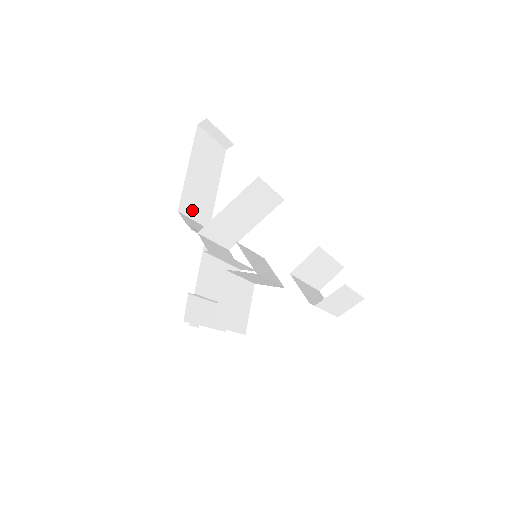
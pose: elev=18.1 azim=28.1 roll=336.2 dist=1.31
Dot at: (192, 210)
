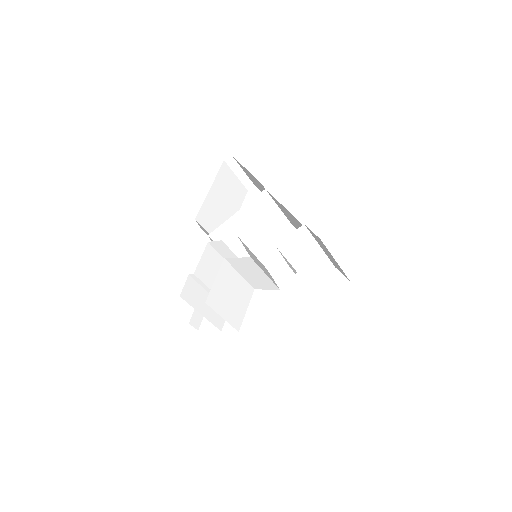
Dot at: (209, 225)
